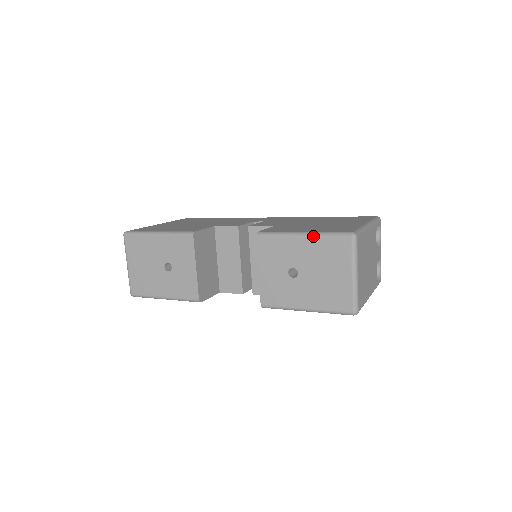
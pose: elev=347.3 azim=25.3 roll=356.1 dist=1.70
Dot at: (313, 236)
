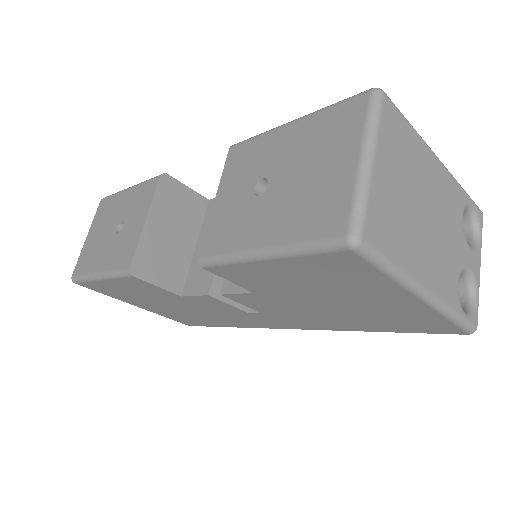
Dot at: (307, 115)
